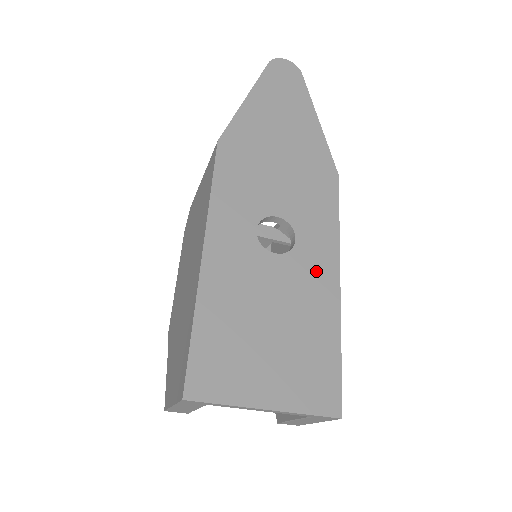
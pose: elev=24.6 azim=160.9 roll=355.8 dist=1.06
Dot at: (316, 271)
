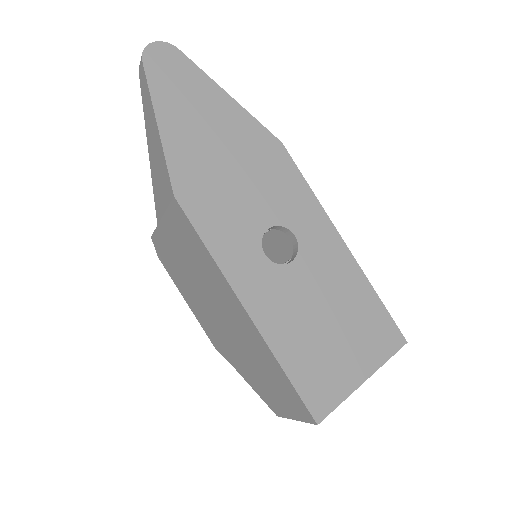
Dot at: (325, 250)
